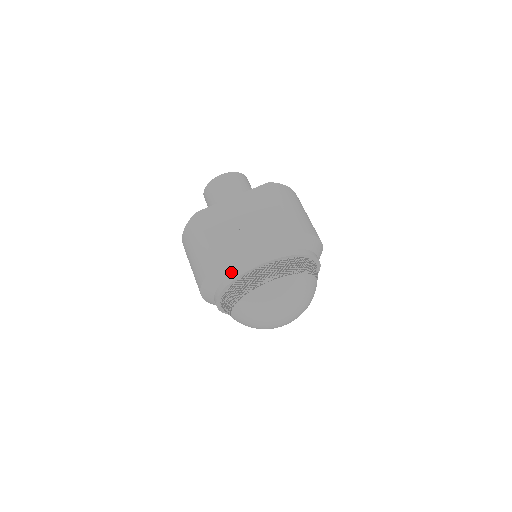
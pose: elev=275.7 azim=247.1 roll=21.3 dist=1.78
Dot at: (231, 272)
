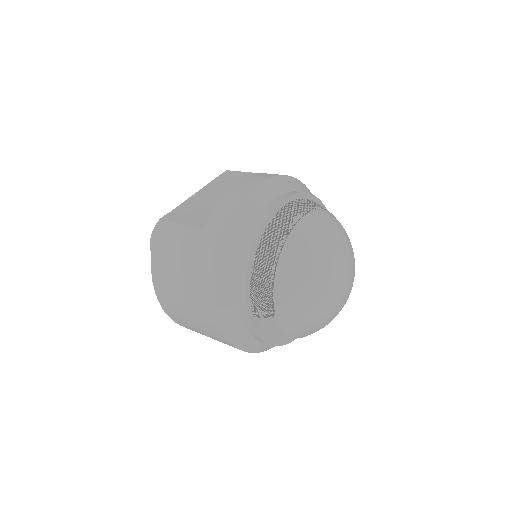
Dot at: (247, 234)
